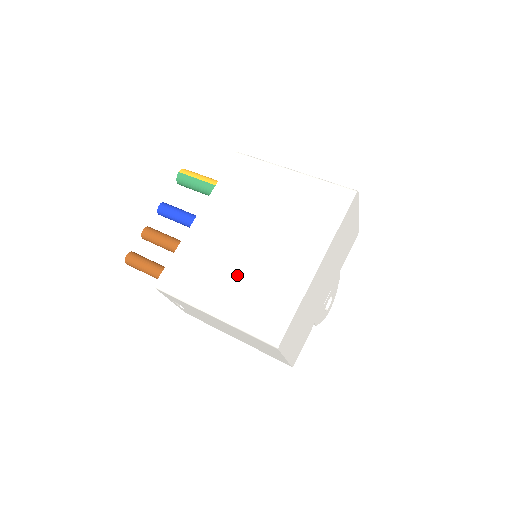
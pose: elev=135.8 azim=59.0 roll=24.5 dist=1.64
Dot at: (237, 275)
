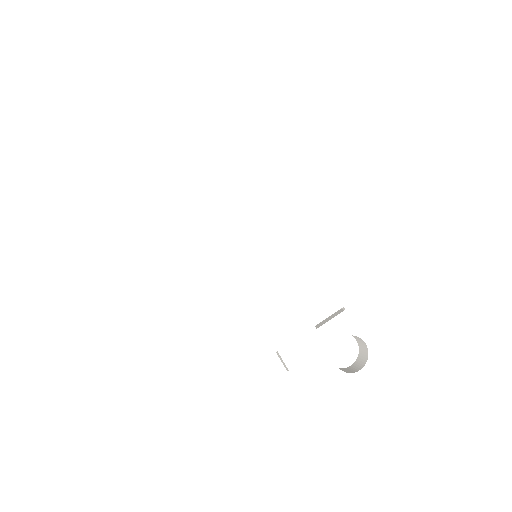
Dot at: occluded
